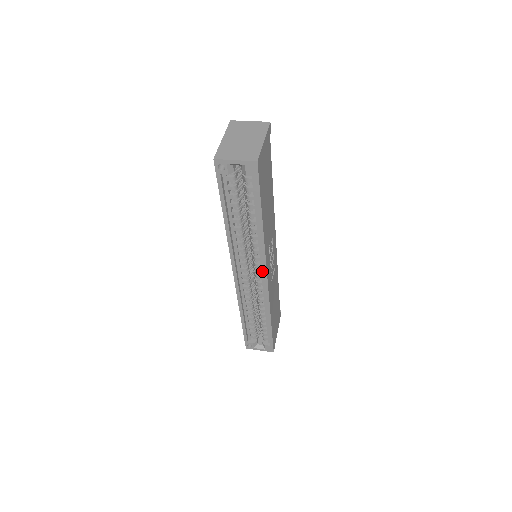
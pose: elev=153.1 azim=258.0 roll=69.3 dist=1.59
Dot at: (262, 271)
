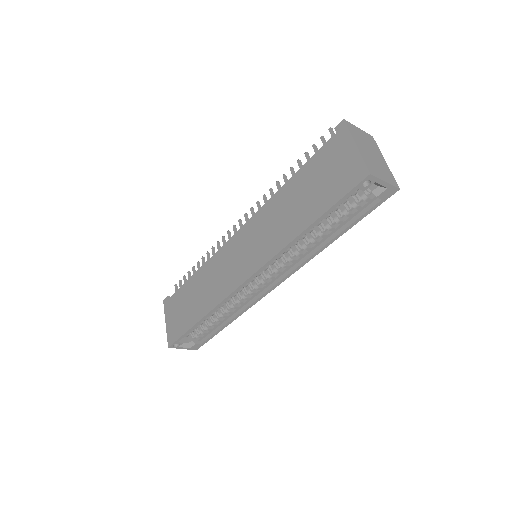
Dot at: (276, 277)
